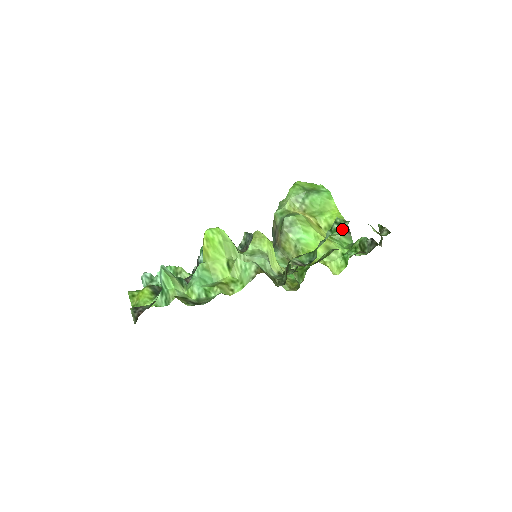
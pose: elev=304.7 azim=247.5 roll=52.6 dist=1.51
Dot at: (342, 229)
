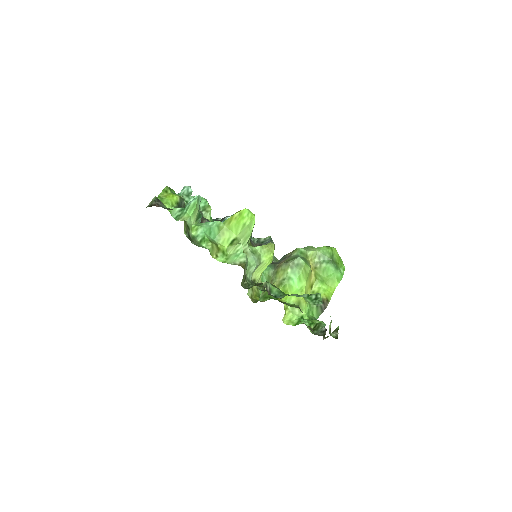
Dot at: (314, 303)
